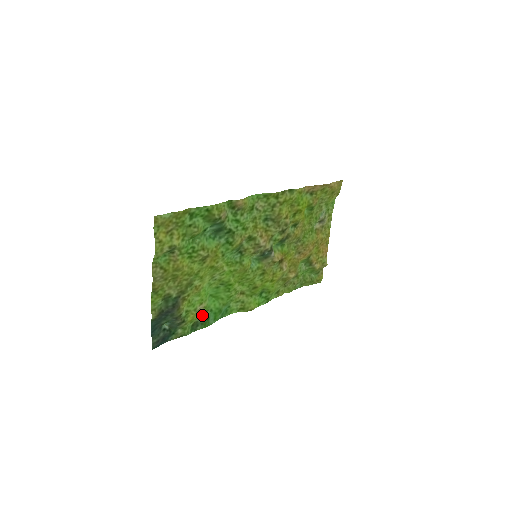
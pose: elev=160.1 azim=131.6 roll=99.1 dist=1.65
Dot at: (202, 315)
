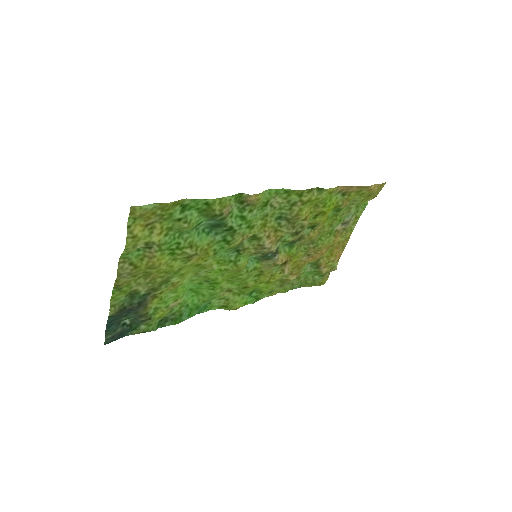
Dot at: (175, 311)
